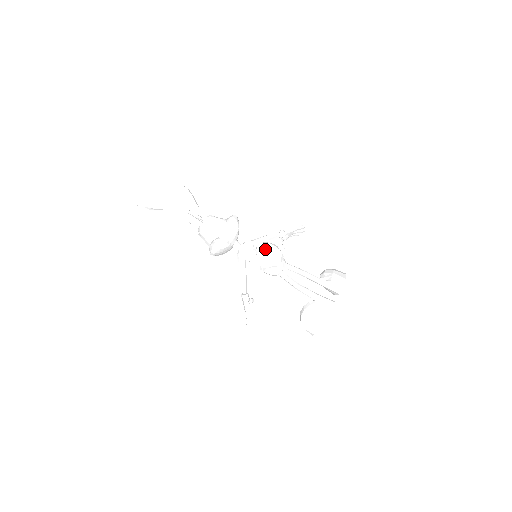
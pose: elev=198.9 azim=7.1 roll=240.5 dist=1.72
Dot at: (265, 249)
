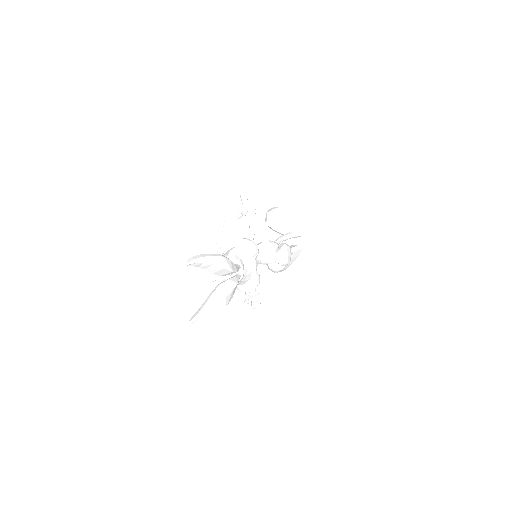
Dot at: (288, 257)
